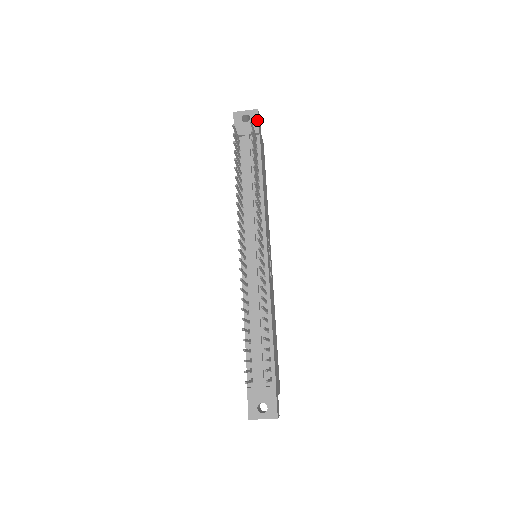
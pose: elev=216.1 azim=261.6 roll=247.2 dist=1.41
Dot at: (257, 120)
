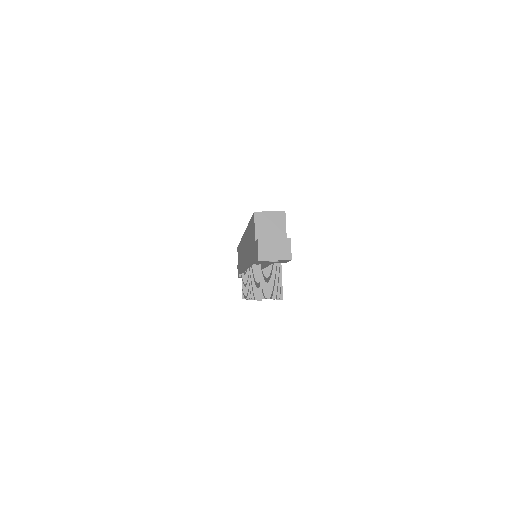
Dot at: occluded
